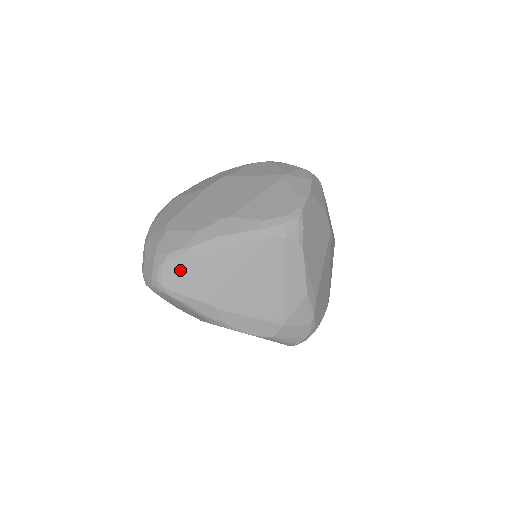
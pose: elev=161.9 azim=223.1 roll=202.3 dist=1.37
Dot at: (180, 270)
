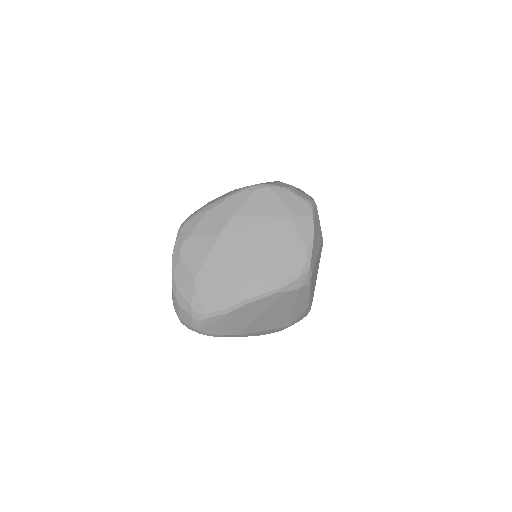
Dot at: (216, 323)
